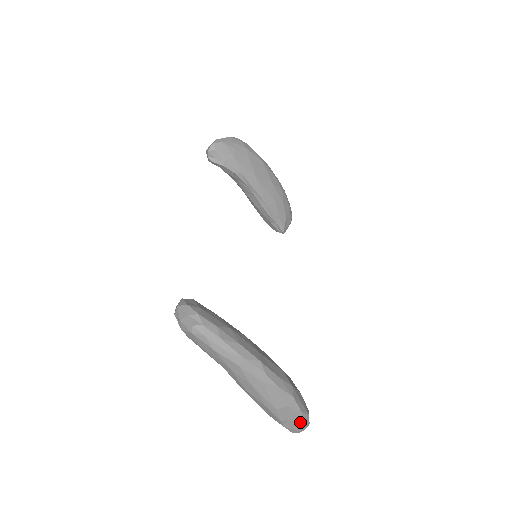
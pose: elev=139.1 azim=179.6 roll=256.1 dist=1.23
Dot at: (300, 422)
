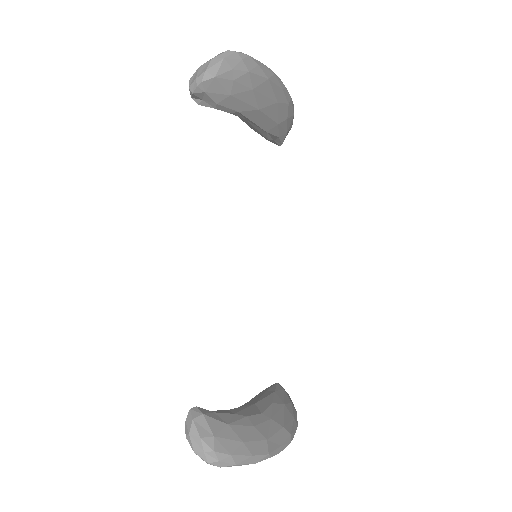
Dot at: occluded
